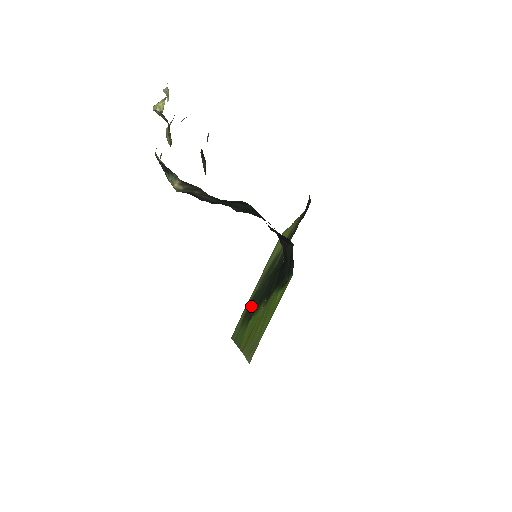
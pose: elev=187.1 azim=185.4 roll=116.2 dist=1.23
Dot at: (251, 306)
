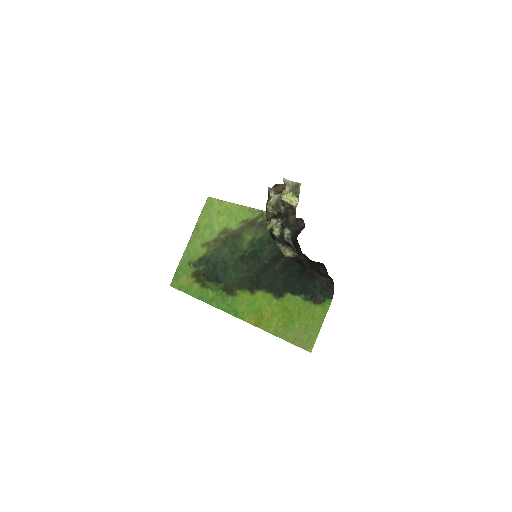
Dot at: (213, 272)
